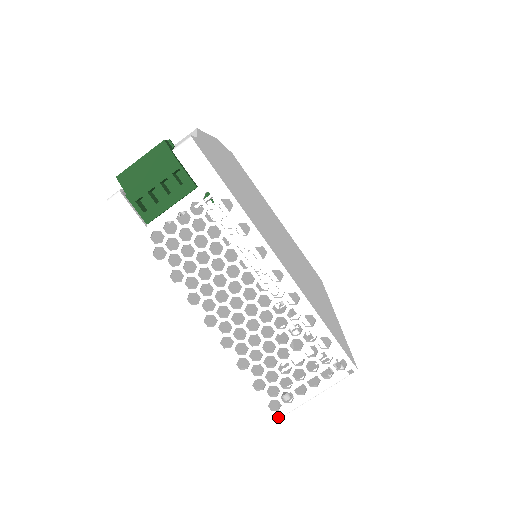
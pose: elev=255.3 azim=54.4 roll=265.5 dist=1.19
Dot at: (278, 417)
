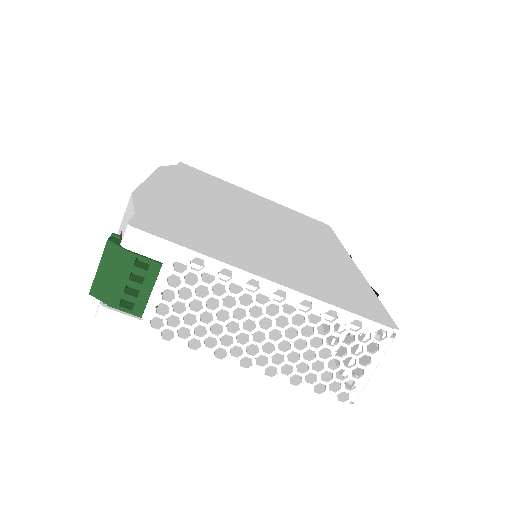
Dot at: (352, 402)
